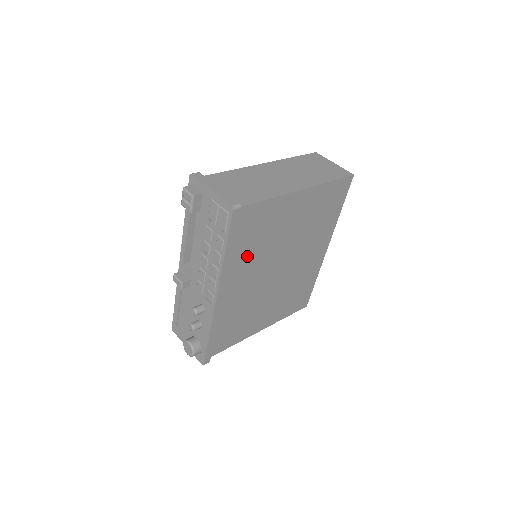
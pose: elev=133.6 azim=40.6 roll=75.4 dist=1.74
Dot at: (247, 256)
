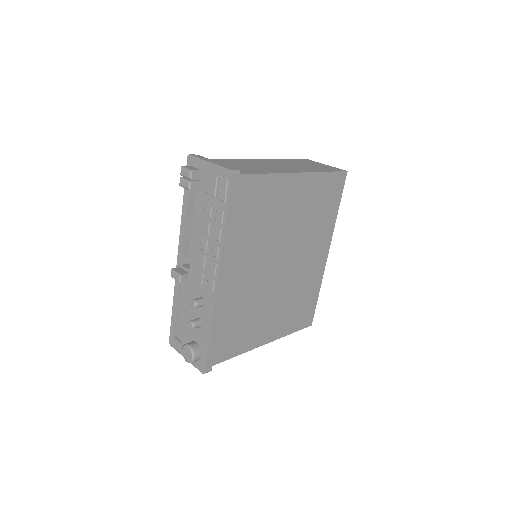
Dot at: (247, 239)
